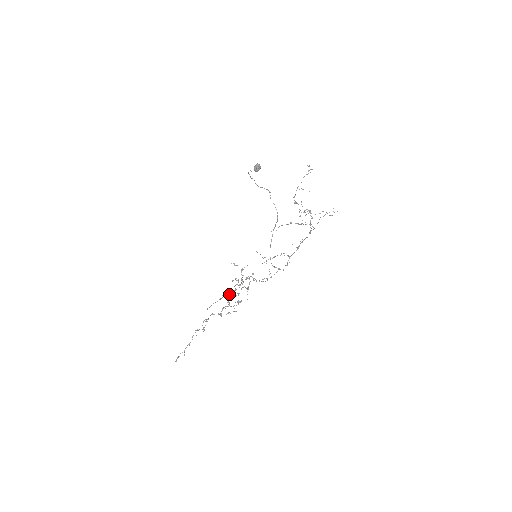
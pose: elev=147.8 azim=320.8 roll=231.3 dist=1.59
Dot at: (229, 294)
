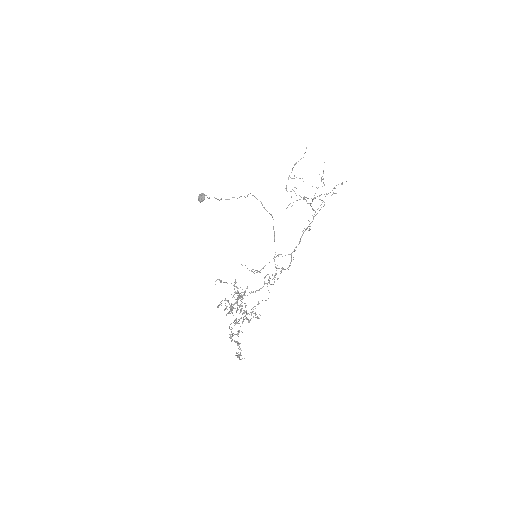
Dot at: (233, 308)
